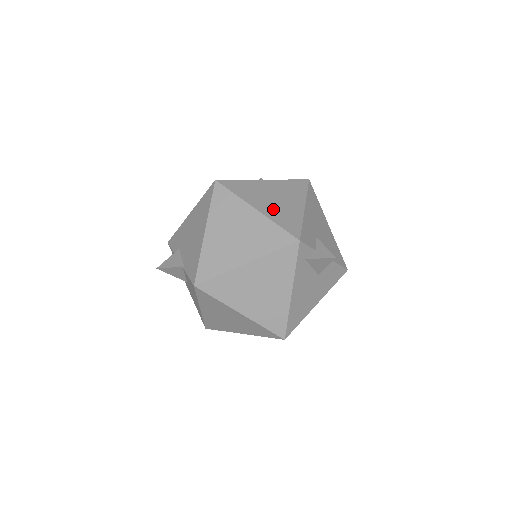
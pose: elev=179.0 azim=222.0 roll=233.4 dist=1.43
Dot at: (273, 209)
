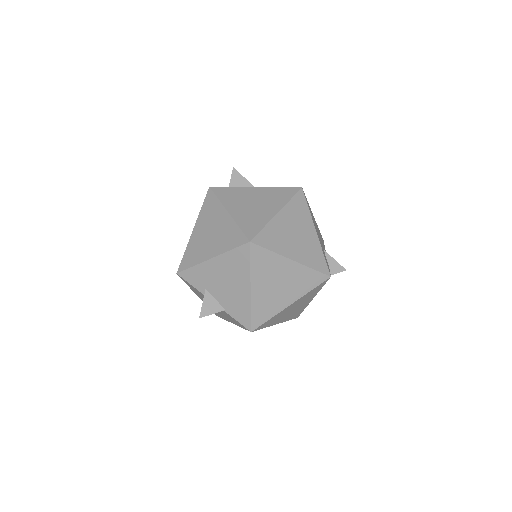
Dot at: (302, 251)
